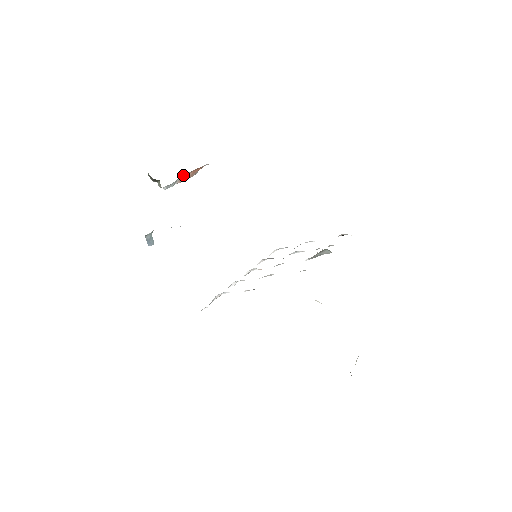
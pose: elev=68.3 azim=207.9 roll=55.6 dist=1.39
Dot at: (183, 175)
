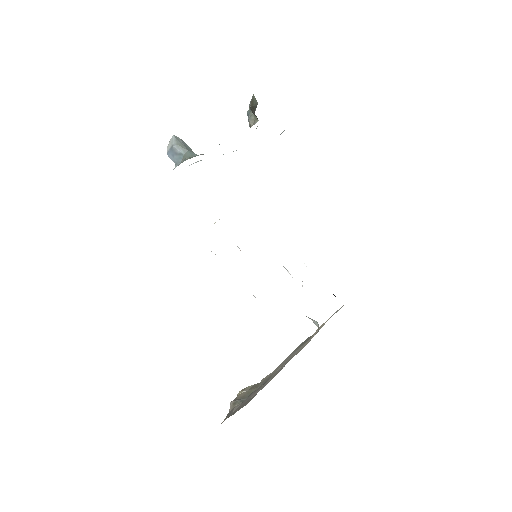
Dot at: occluded
